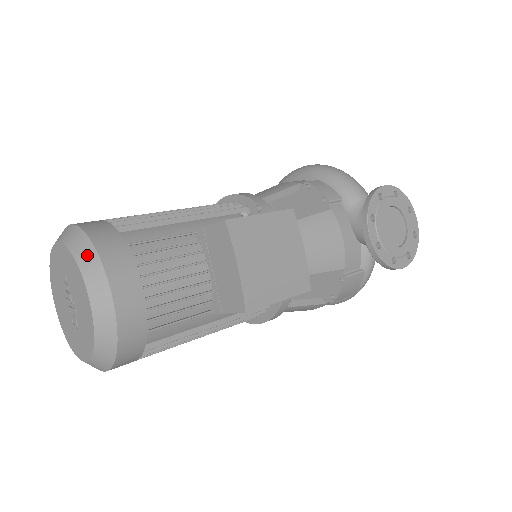
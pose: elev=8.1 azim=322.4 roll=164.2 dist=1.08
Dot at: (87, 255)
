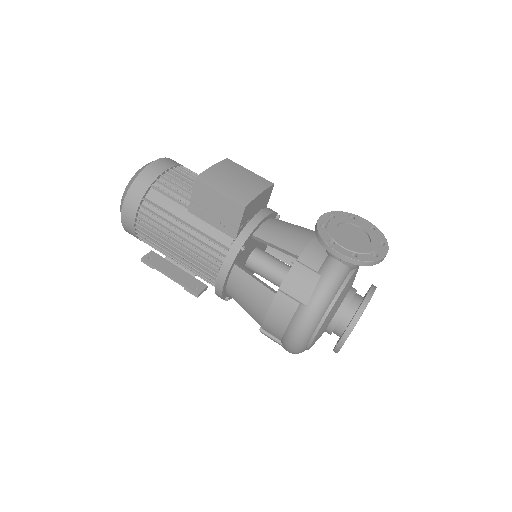
Dot at: occluded
